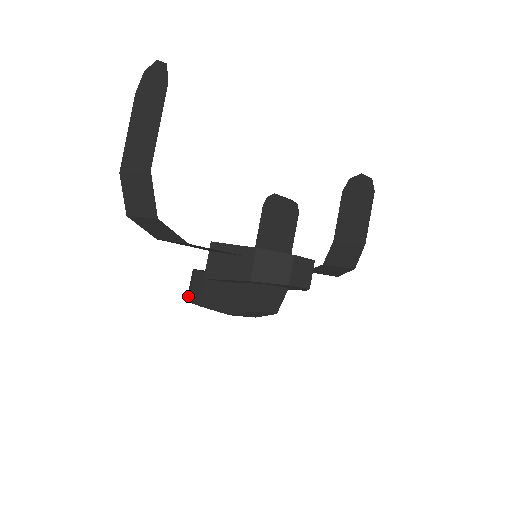
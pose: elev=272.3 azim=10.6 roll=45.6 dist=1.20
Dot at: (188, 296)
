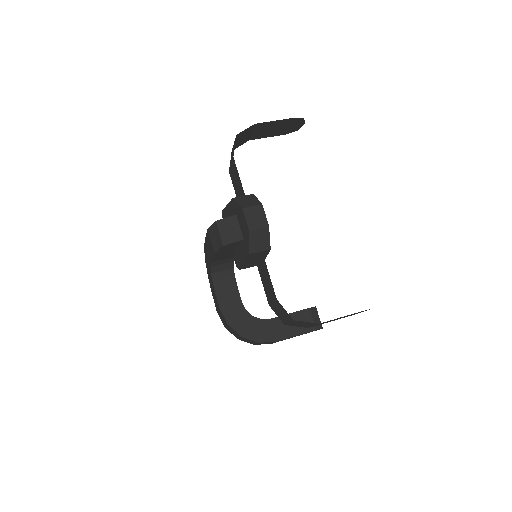
Dot at: occluded
